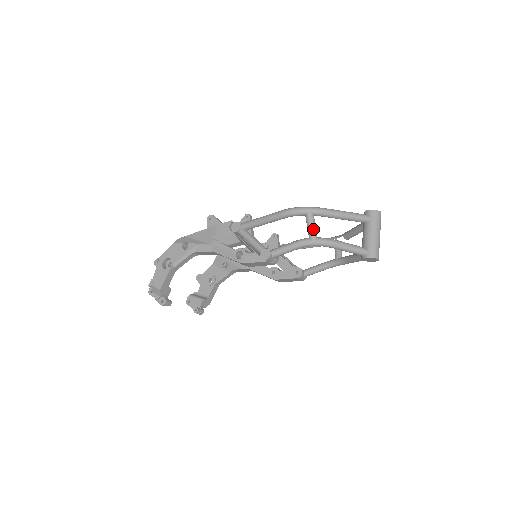
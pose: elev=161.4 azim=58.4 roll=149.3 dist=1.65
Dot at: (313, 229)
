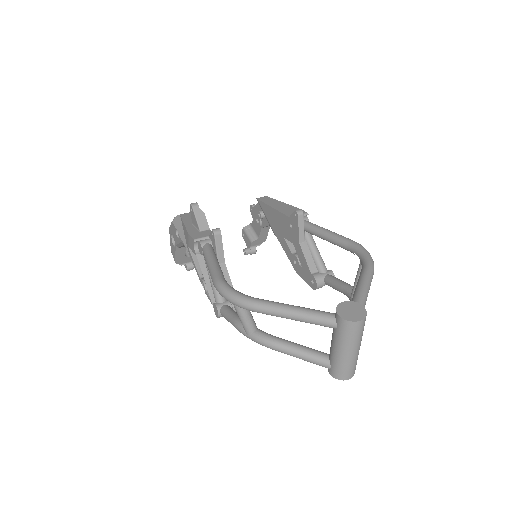
Dot at: (244, 324)
